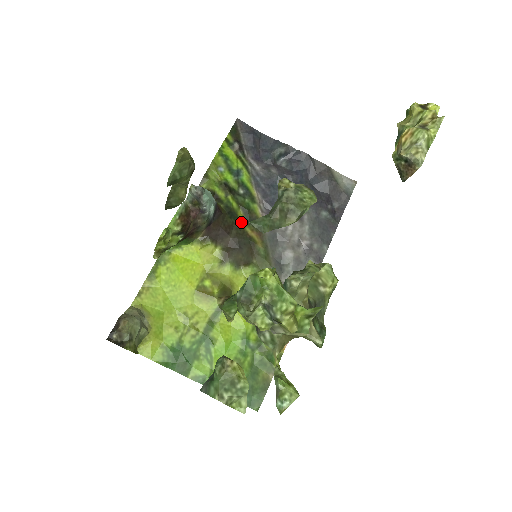
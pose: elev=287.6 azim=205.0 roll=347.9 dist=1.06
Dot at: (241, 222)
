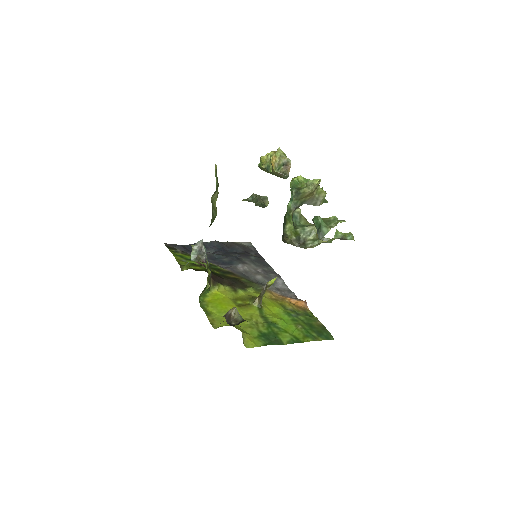
Dot at: (221, 274)
